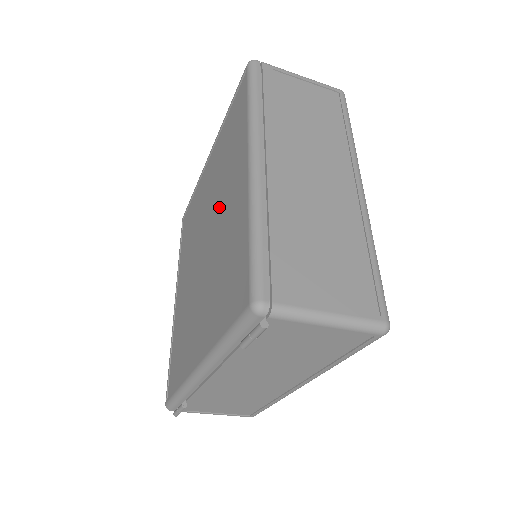
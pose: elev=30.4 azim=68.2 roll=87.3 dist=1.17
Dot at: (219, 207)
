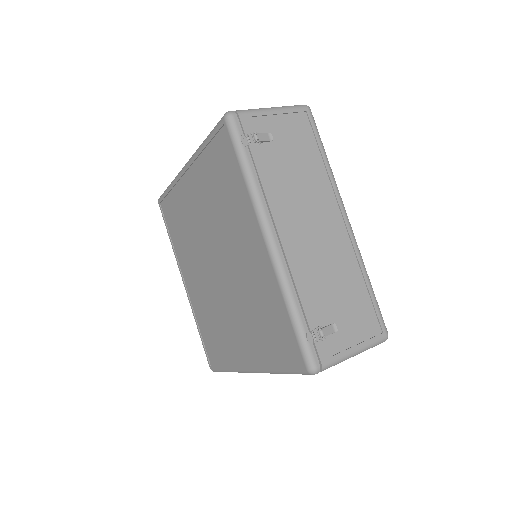
Dot at: (233, 305)
